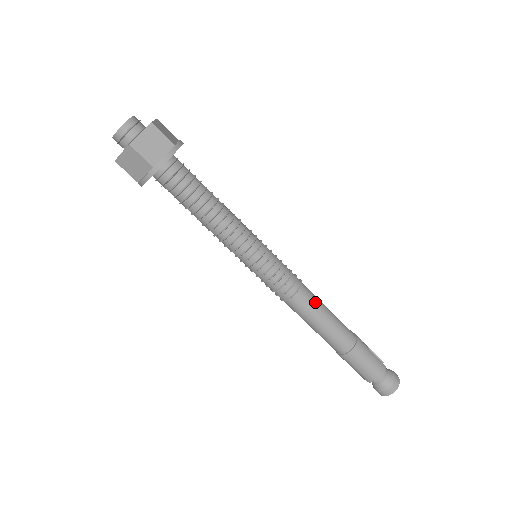
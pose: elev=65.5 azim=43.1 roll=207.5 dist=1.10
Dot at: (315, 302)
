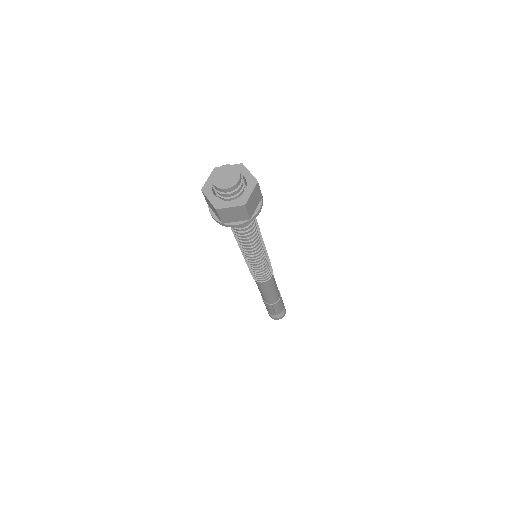
Dot at: (274, 279)
